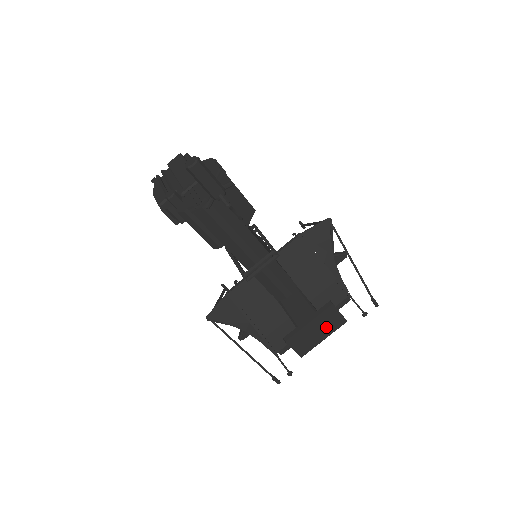
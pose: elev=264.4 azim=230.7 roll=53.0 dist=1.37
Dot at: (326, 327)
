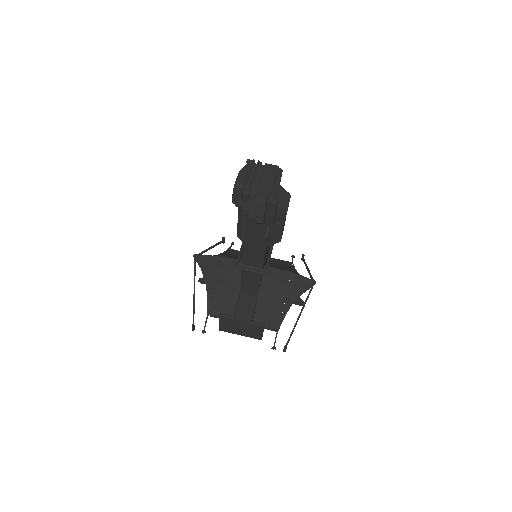
Dot at: (248, 332)
